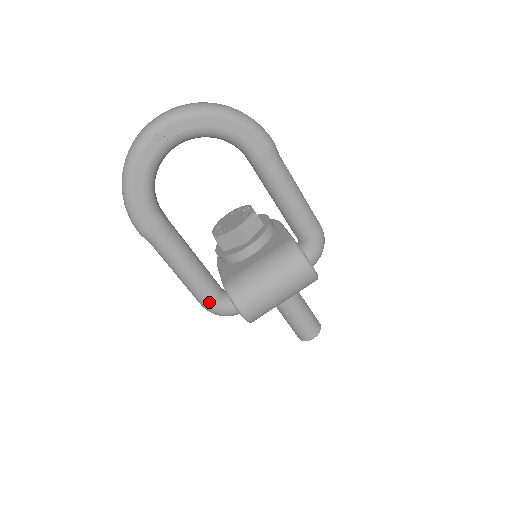
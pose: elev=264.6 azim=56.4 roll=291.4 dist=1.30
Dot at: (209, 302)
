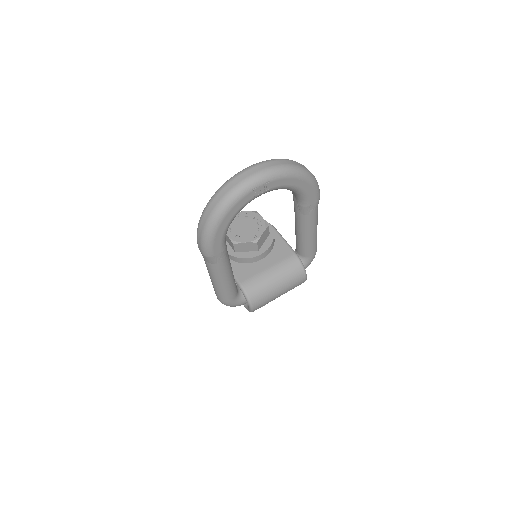
Dot at: (230, 300)
